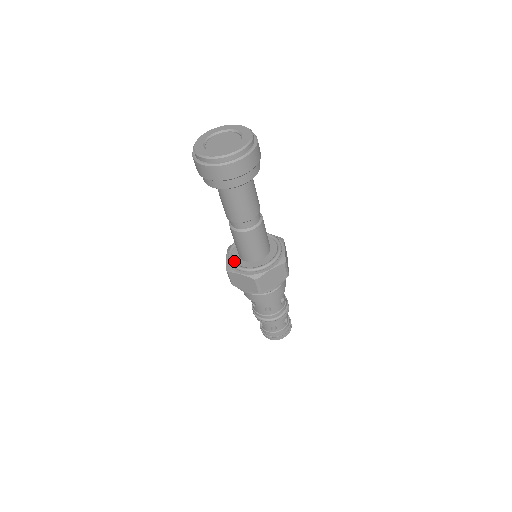
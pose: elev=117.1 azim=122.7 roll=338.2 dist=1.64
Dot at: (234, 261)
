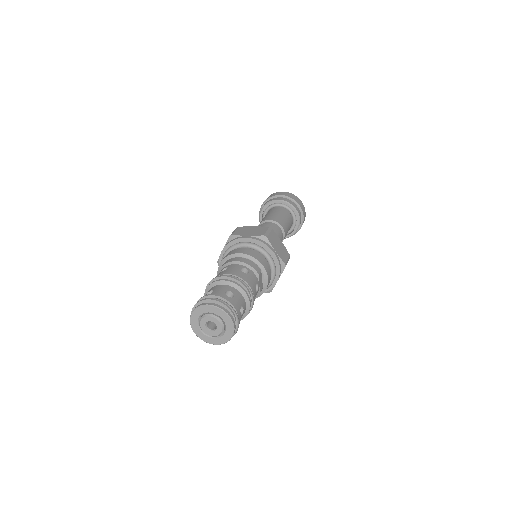
Dot at: occluded
